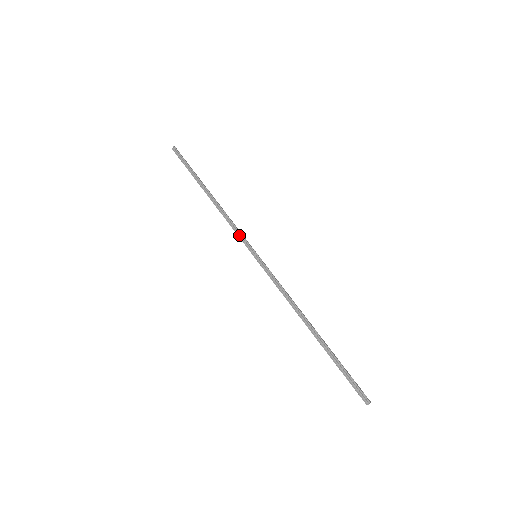
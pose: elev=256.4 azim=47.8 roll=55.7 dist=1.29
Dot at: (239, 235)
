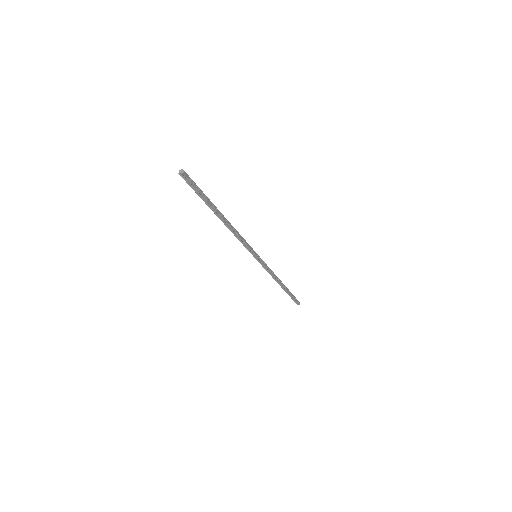
Dot at: (246, 246)
